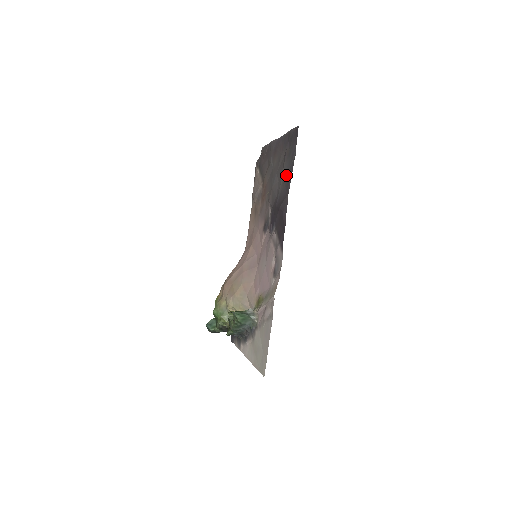
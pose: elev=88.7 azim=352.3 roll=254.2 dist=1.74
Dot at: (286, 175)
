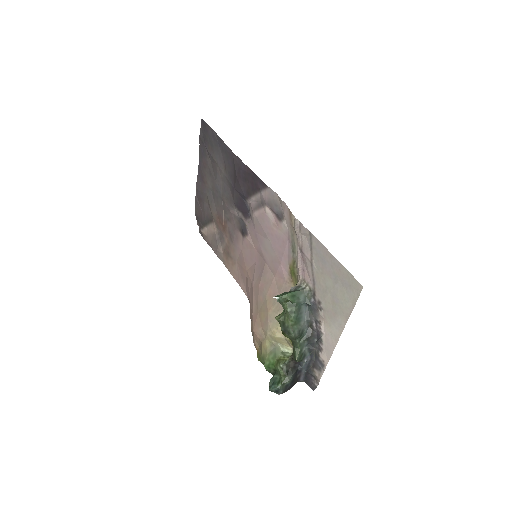
Dot at: (222, 158)
